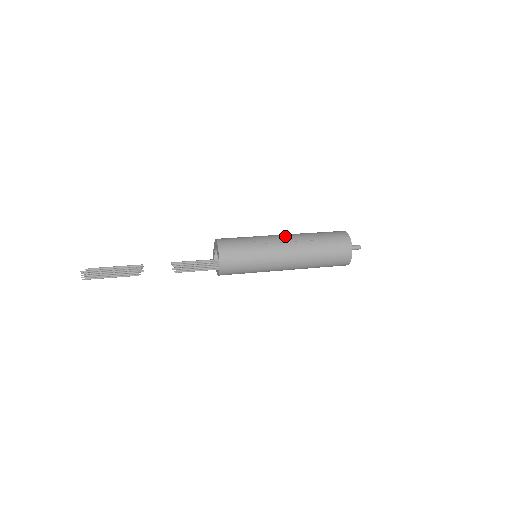
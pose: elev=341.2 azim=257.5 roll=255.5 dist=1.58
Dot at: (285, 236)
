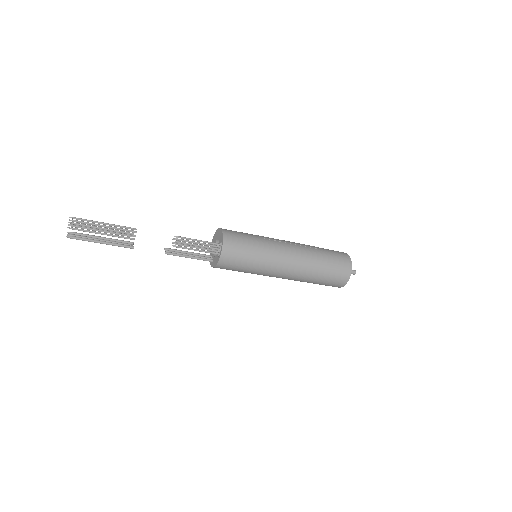
Dot at: (287, 241)
